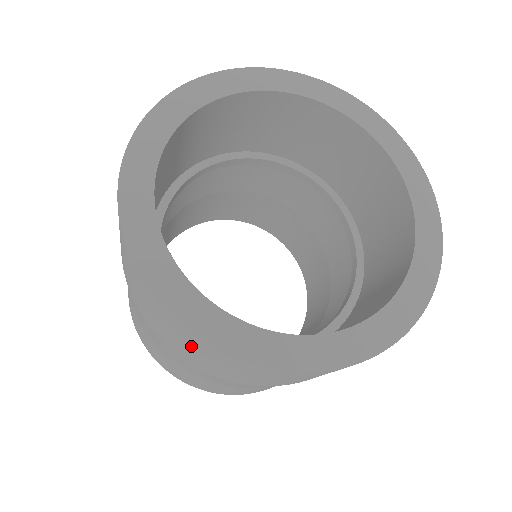
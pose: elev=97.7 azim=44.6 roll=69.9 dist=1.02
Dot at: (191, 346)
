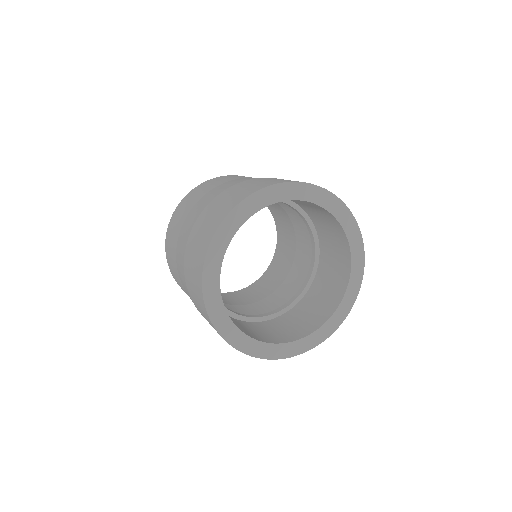
Dot at: (197, 296)
